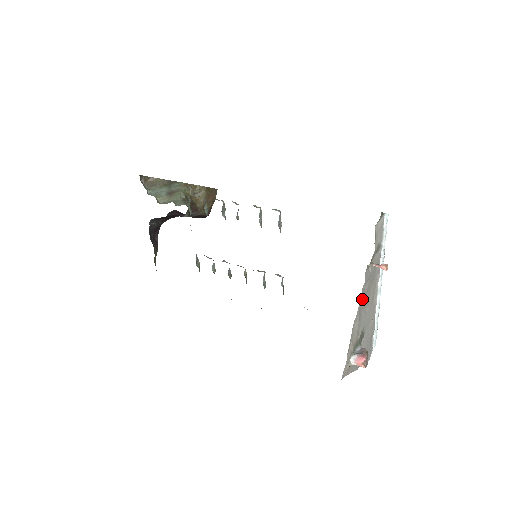
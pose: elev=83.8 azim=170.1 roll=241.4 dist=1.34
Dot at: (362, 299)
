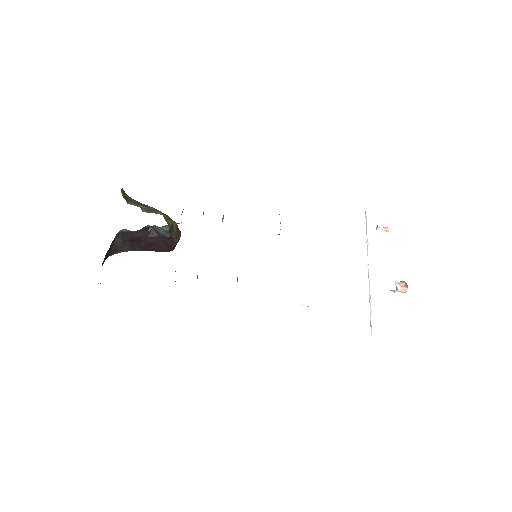
Dot at: occluded
